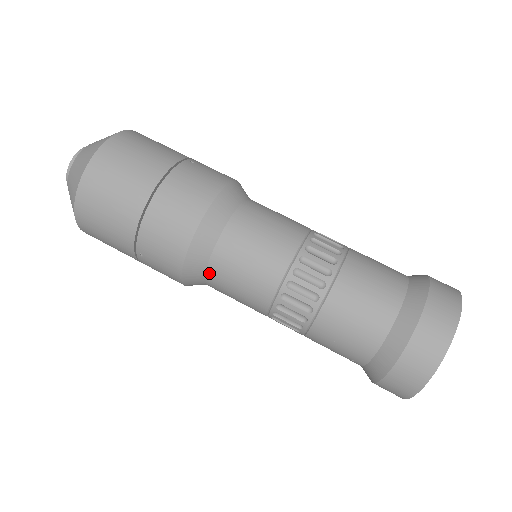
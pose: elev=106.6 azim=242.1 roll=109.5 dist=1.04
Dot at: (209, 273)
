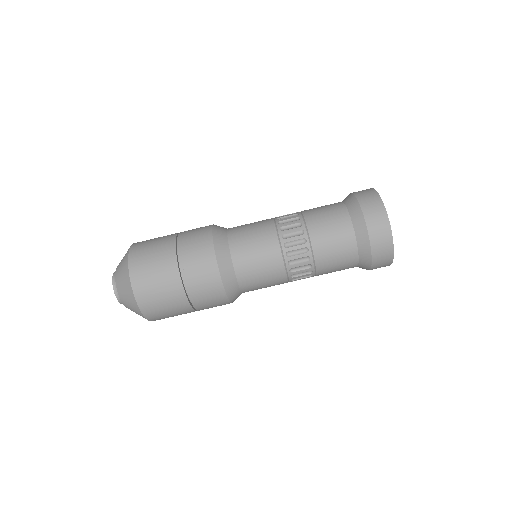
Dot at: occluded
